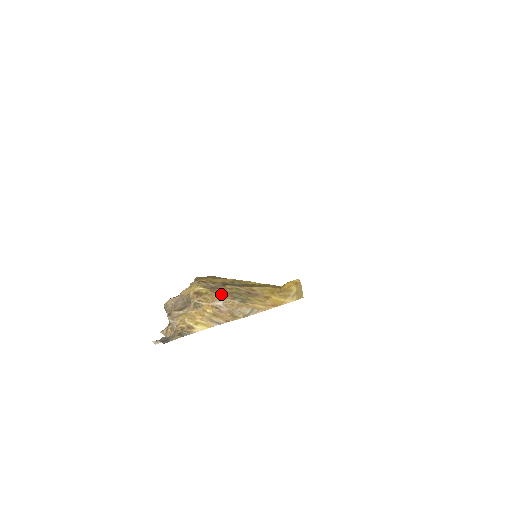
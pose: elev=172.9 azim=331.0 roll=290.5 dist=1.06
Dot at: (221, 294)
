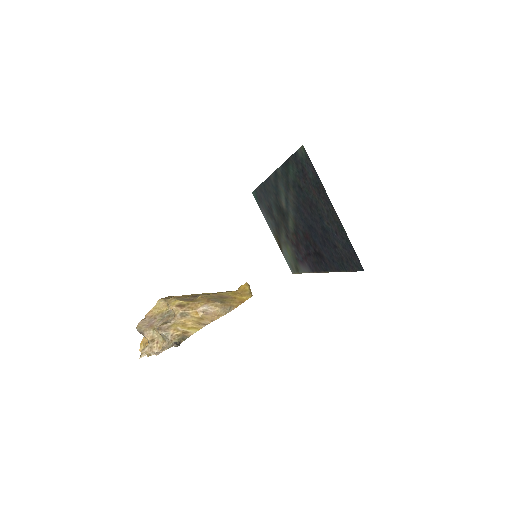
Dot at: (202, 301)
